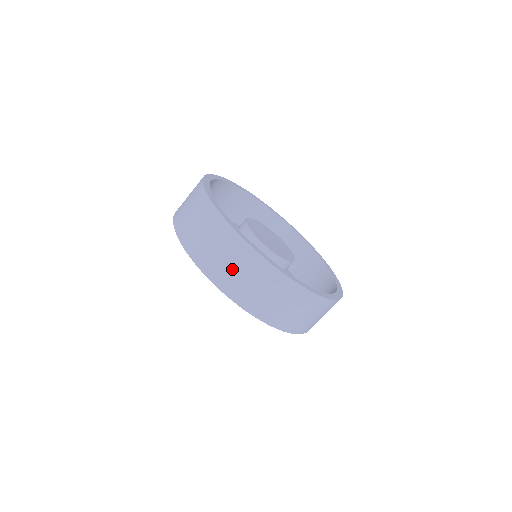
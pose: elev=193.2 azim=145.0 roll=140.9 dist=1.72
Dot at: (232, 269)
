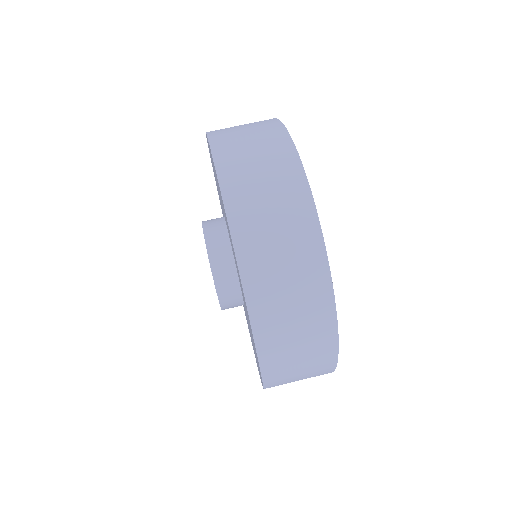
Dot at: (271, 228)
